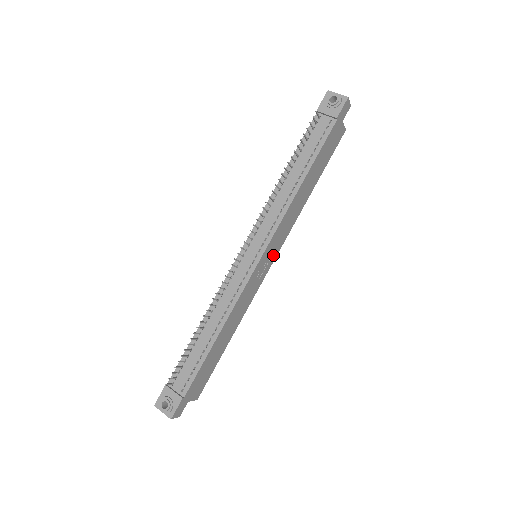
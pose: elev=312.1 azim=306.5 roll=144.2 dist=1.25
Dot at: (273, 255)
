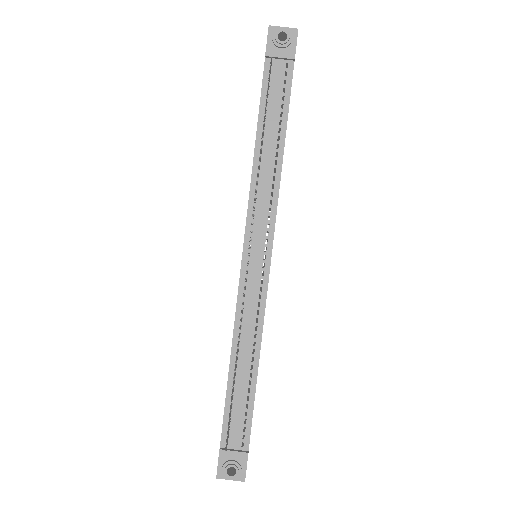
Dot at: occluded
